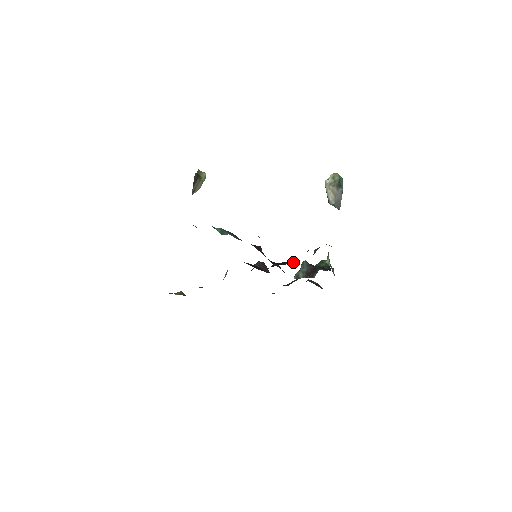
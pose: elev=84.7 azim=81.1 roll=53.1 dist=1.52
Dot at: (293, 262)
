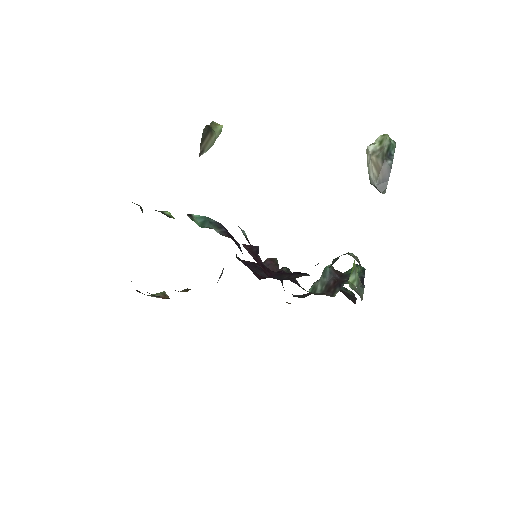
Dot at: (298, 276)
